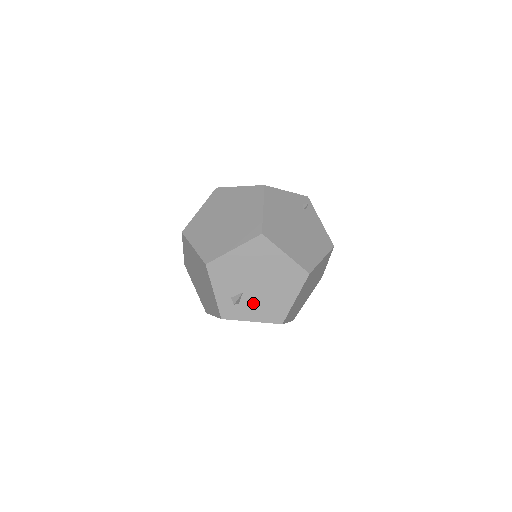
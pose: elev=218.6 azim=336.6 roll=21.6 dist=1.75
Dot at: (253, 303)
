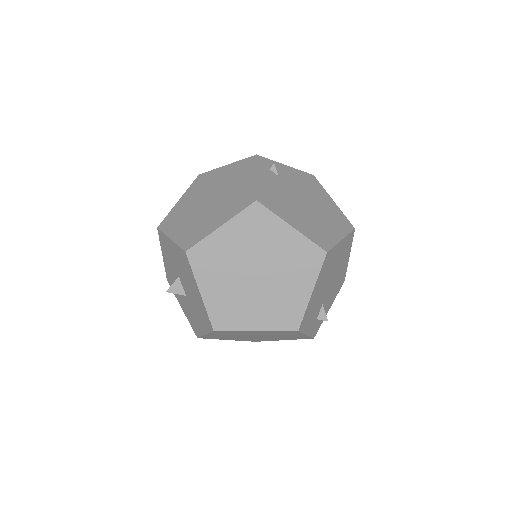
Dot at: (328, 299)
